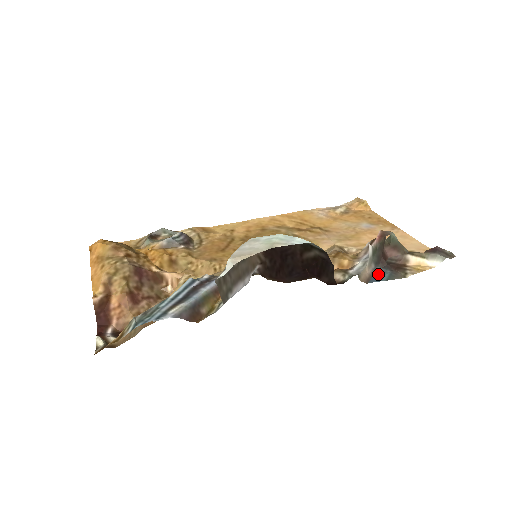
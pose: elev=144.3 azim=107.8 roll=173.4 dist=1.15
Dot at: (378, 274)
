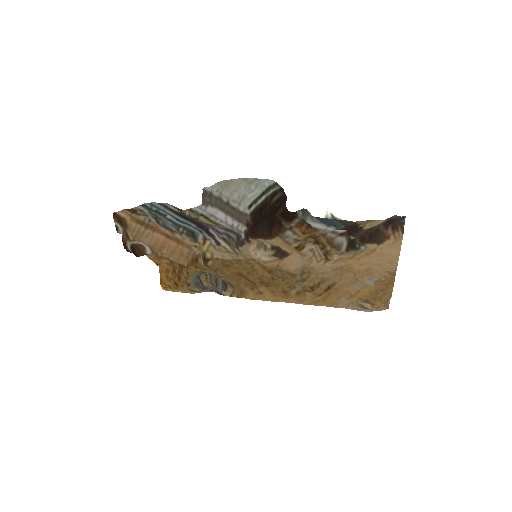
Dot at: (332, 225)
